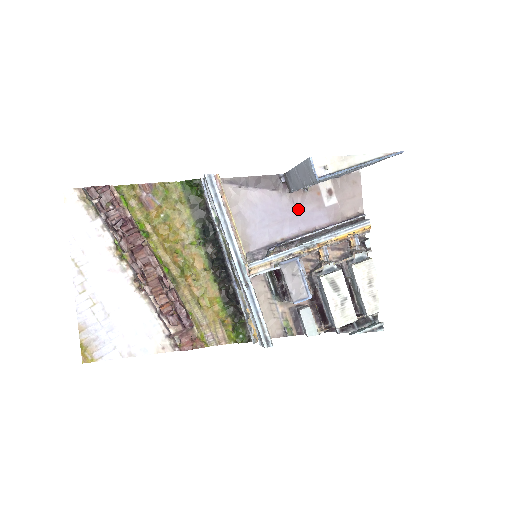
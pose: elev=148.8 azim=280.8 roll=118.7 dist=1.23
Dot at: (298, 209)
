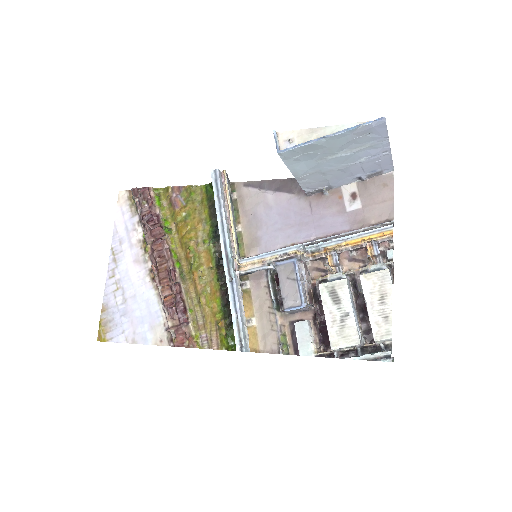
Dot at: (315, 213)
